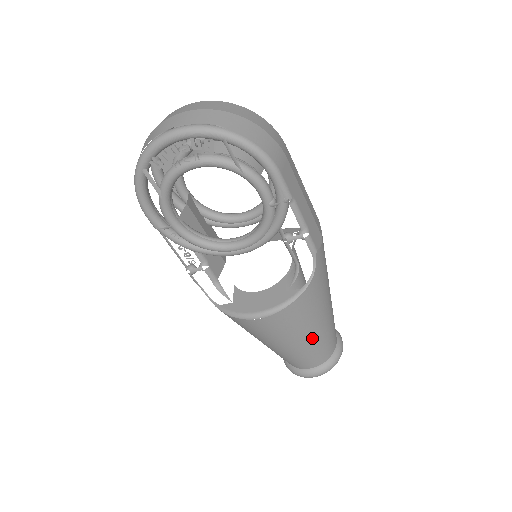
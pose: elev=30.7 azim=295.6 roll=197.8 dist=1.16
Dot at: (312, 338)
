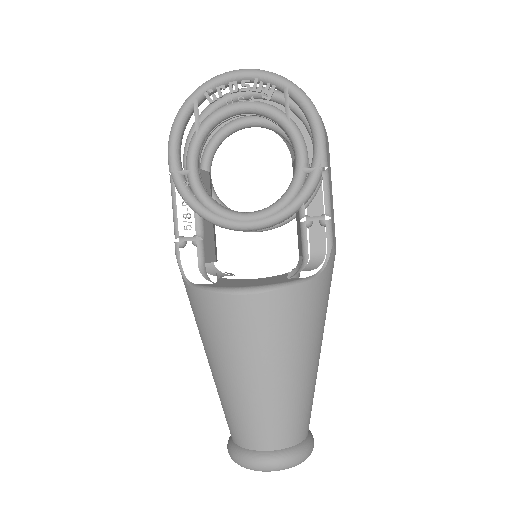
Dot at: (291, 378)
